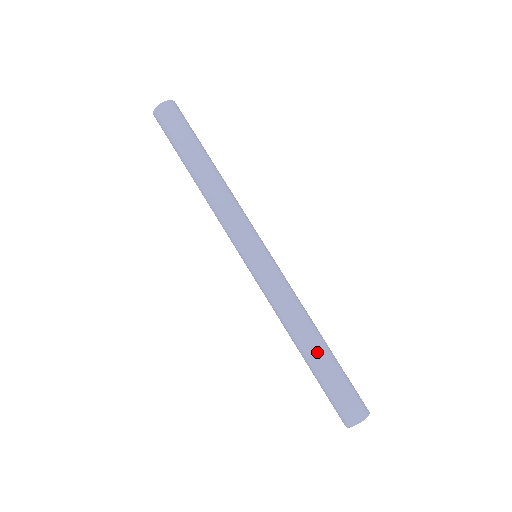
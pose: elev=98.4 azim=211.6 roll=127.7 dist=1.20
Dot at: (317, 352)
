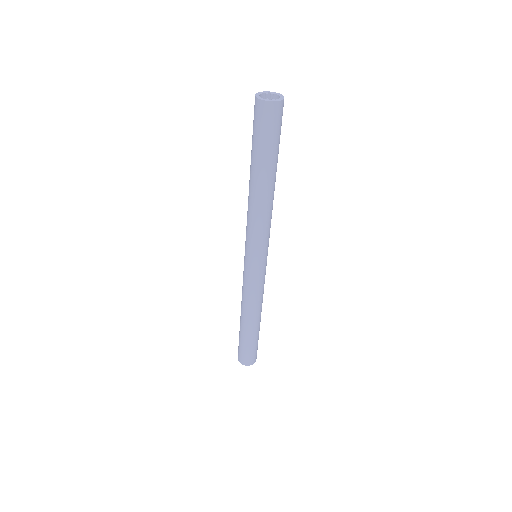
Dot at: (244, 327)
